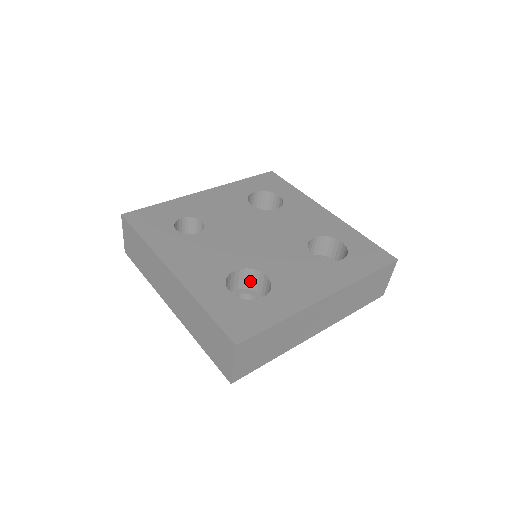
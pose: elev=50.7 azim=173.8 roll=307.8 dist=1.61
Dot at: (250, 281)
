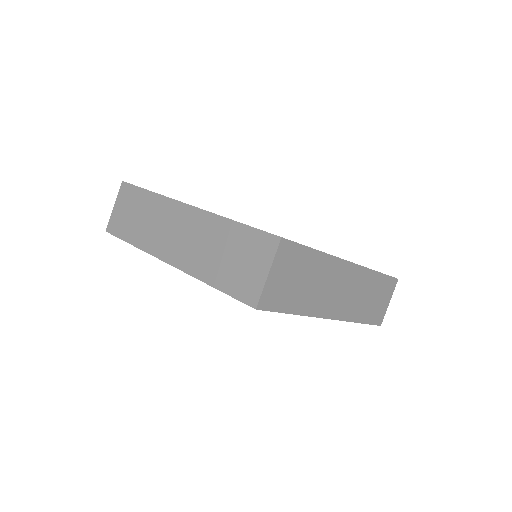
Dot at: occluded
